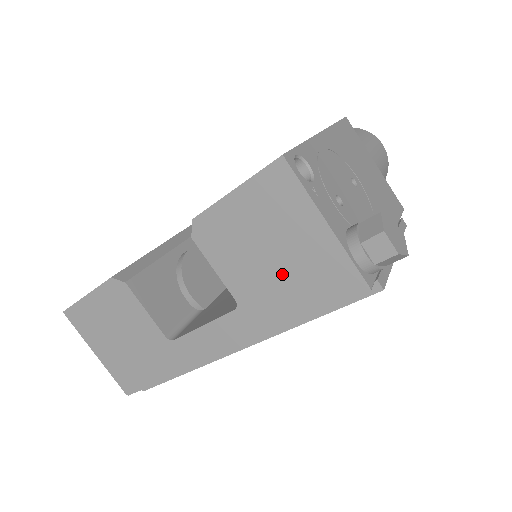
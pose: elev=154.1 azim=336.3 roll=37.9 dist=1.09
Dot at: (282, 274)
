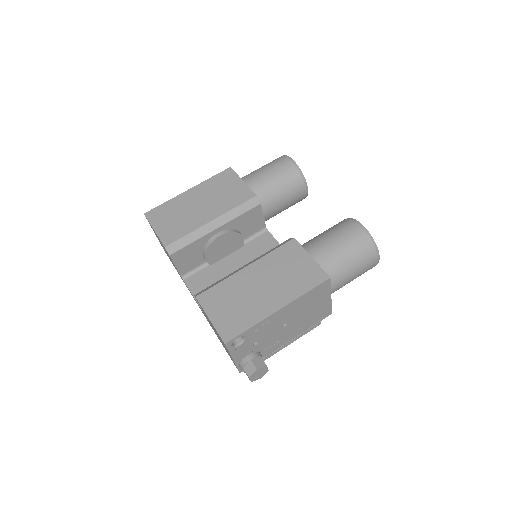
Dot at: occluded
